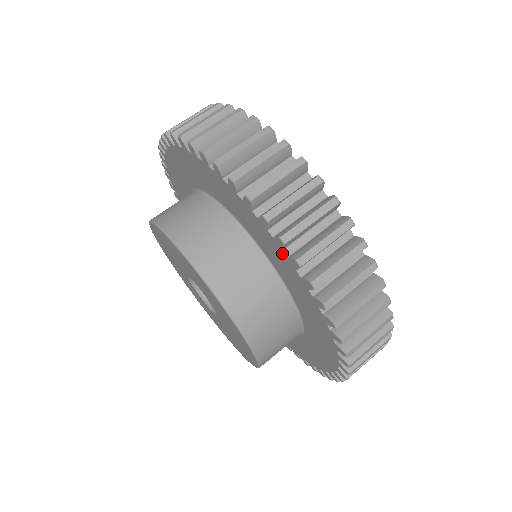
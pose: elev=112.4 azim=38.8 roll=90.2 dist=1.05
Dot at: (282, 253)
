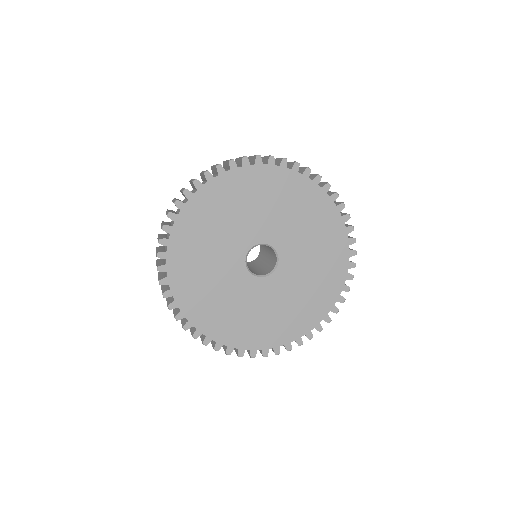
Dot at: occluded
